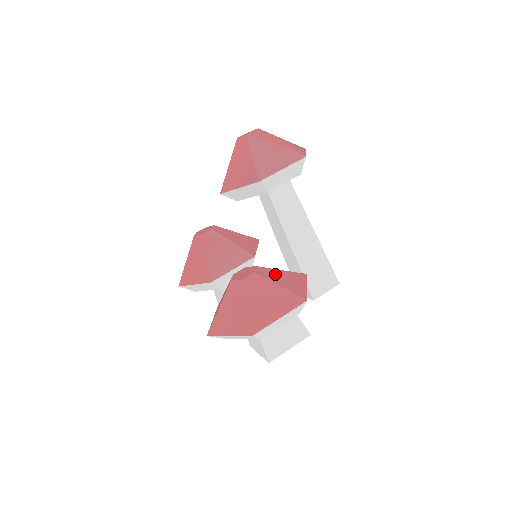
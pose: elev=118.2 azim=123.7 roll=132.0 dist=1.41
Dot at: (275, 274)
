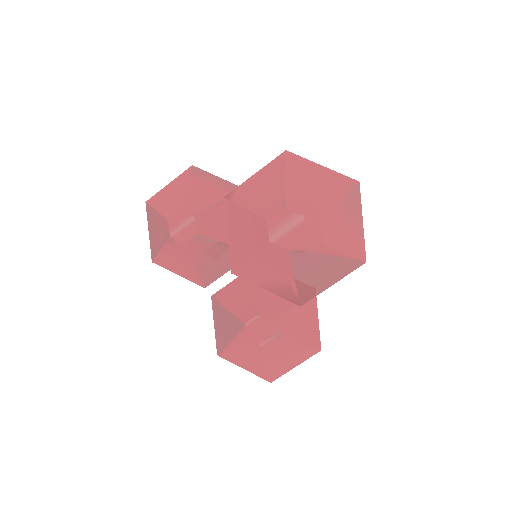
Dot at: (291, 323)
